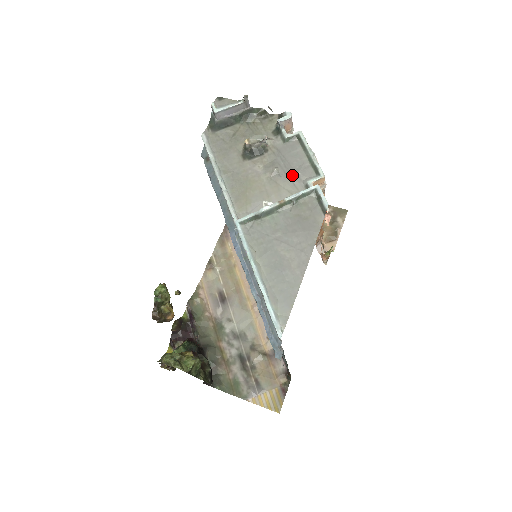
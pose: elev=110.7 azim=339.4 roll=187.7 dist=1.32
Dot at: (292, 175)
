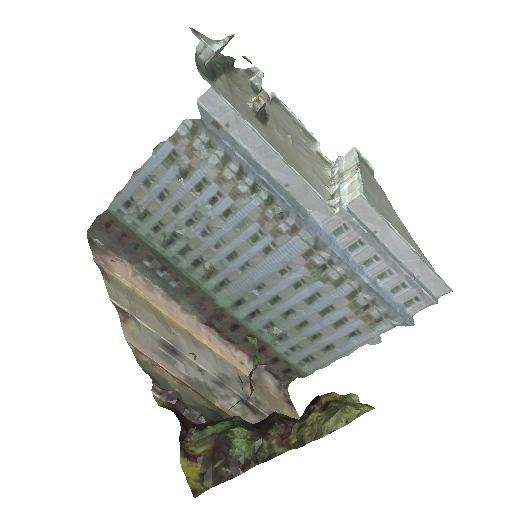
Dot at: (302, 143)
